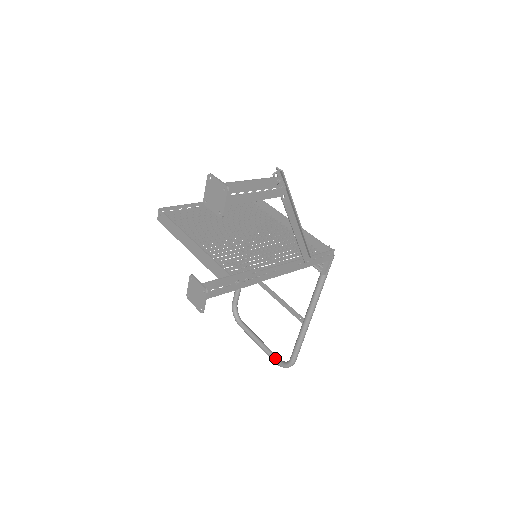
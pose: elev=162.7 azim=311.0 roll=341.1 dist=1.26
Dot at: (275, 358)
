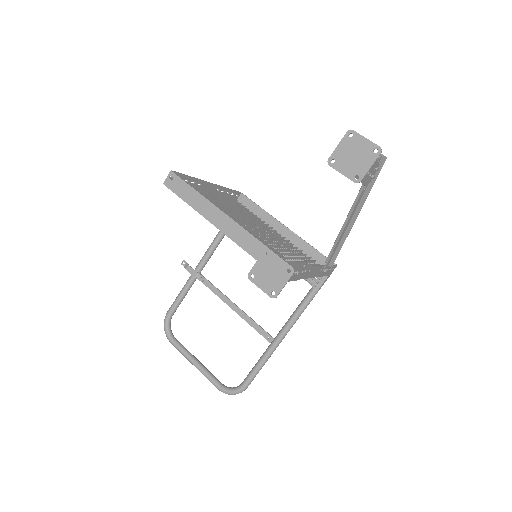
Dot at: (218, 383)
